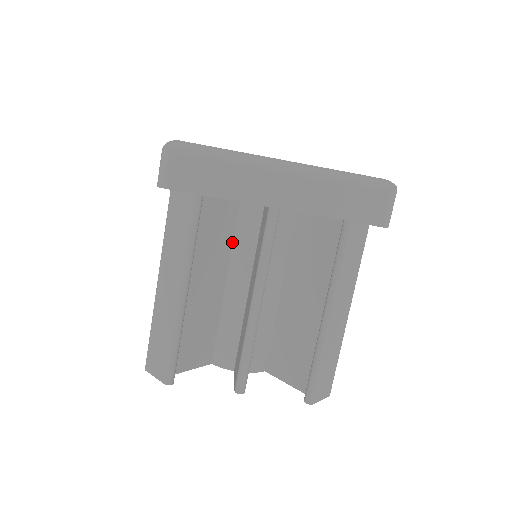
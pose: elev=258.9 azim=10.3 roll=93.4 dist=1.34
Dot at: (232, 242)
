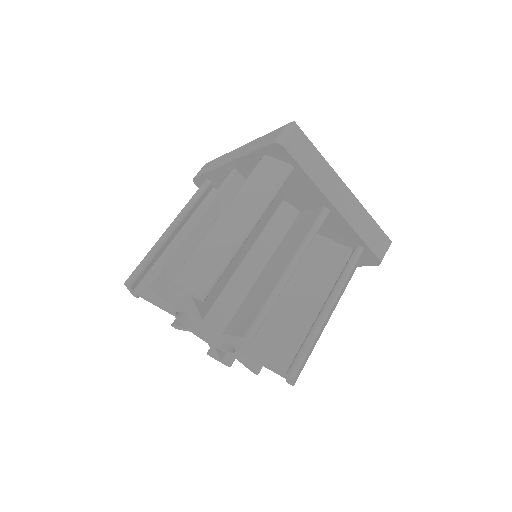
Dot at: (264, 227)
